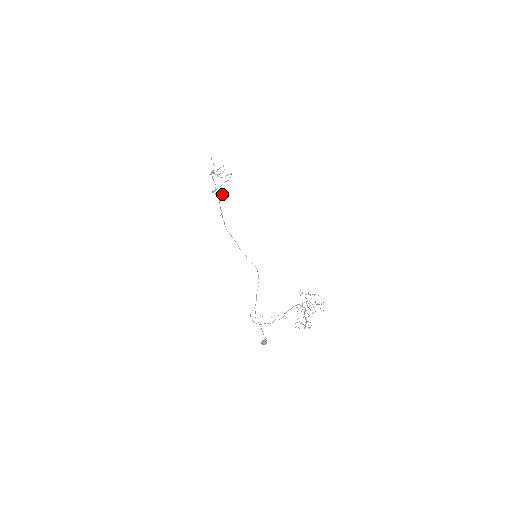
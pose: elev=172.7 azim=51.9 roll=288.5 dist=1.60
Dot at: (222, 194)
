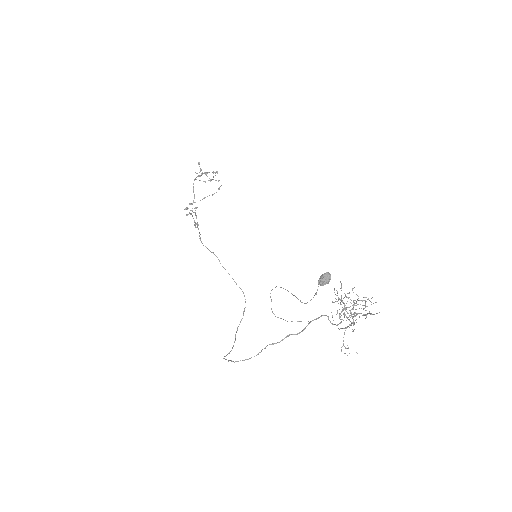
Dot at: (194, 220)
